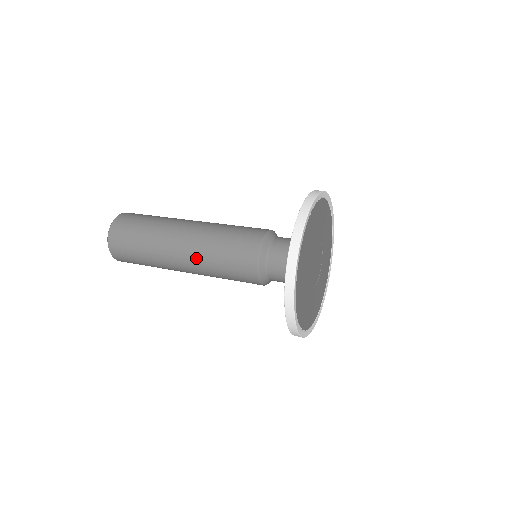
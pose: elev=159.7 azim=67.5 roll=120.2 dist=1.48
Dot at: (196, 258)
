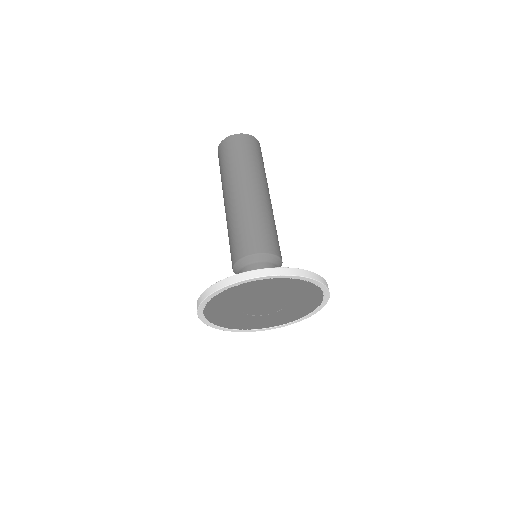
Dot at: occluded
